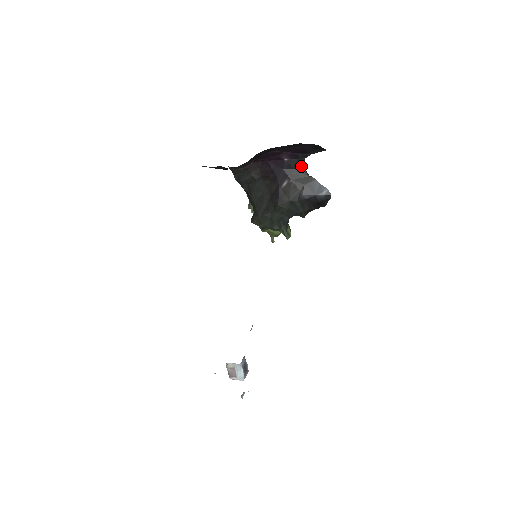
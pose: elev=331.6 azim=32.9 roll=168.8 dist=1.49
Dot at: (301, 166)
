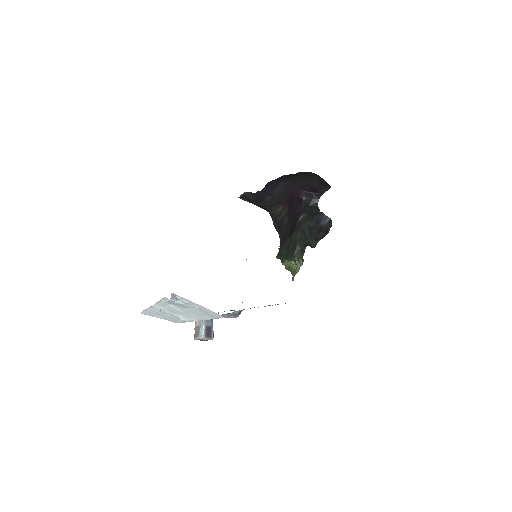
Dot at: (315, 205)
